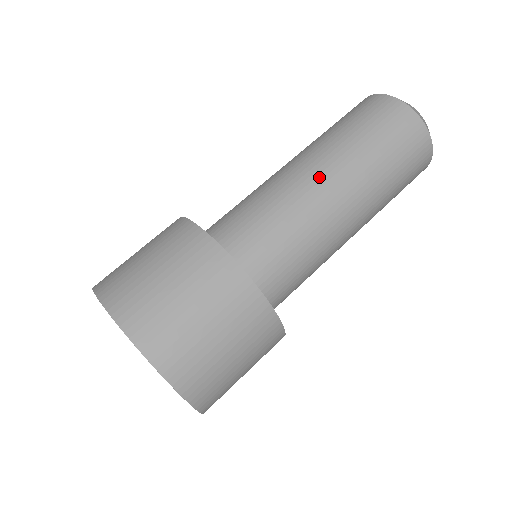
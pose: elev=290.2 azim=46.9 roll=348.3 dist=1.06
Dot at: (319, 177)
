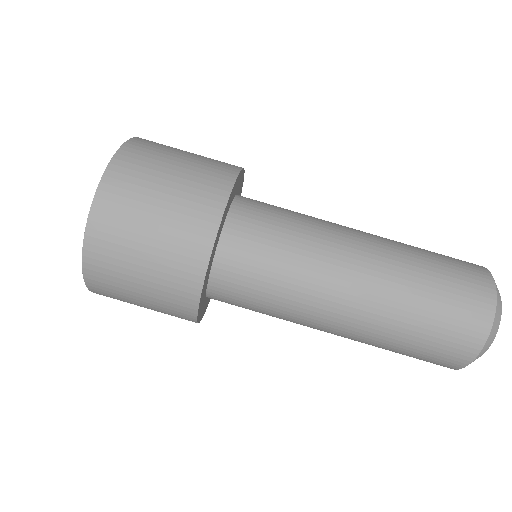
Dot at: (334, 326)
